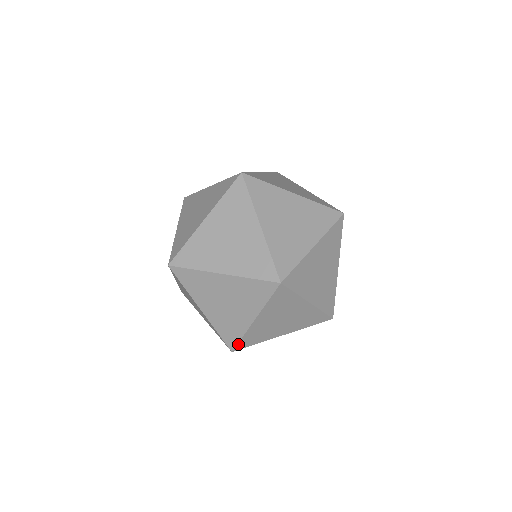
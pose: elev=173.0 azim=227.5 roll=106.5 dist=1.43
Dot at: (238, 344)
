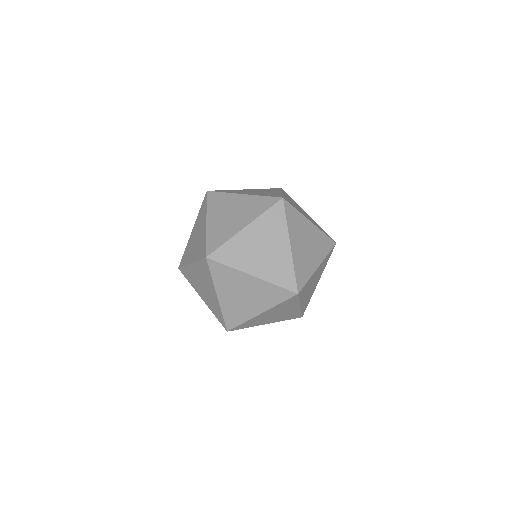
Dot at: (217, 250)
